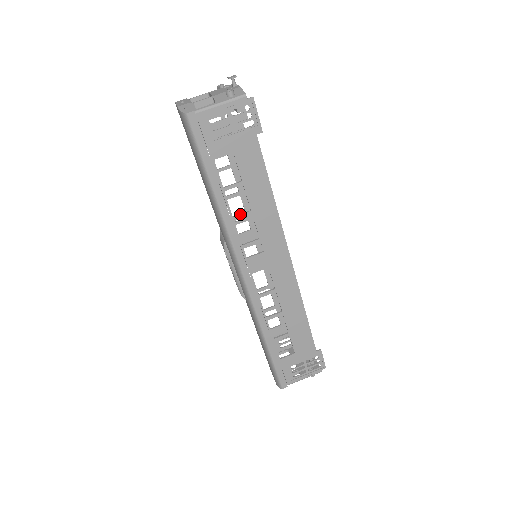
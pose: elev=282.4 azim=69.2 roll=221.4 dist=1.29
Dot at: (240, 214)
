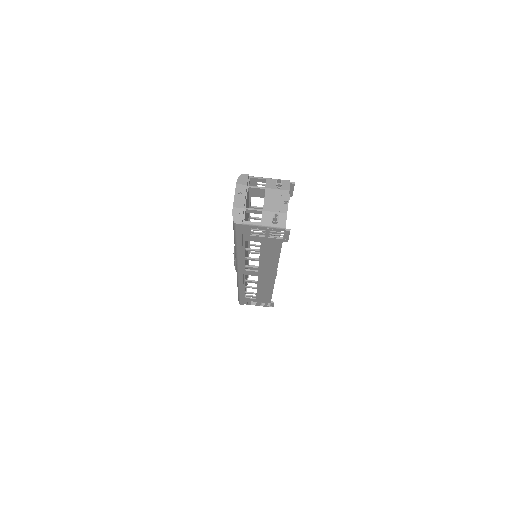
Dot at: (251, 258)
